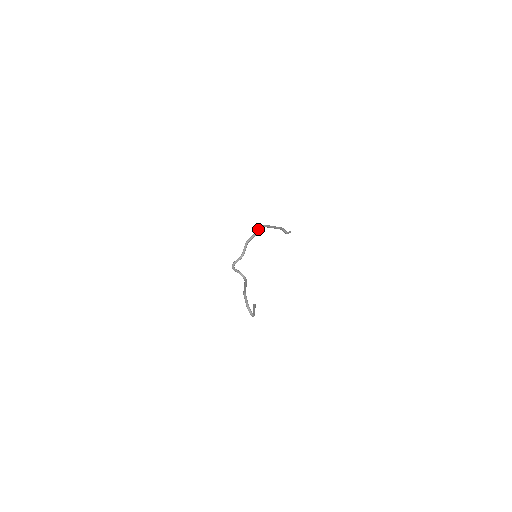
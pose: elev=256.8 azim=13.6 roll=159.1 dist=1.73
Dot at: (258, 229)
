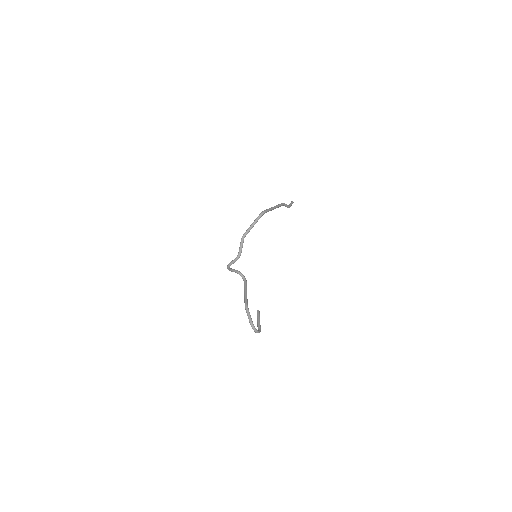
Dot at: occluded
